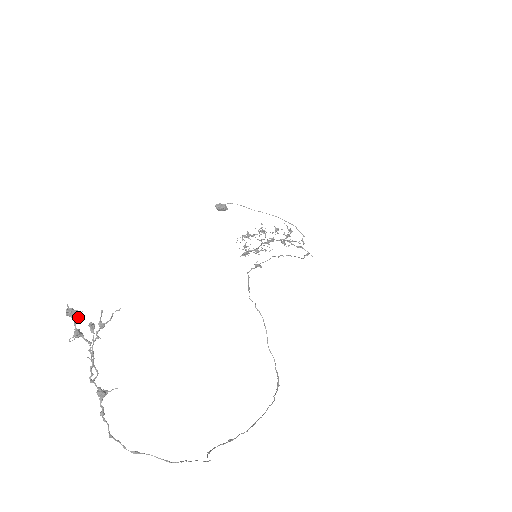
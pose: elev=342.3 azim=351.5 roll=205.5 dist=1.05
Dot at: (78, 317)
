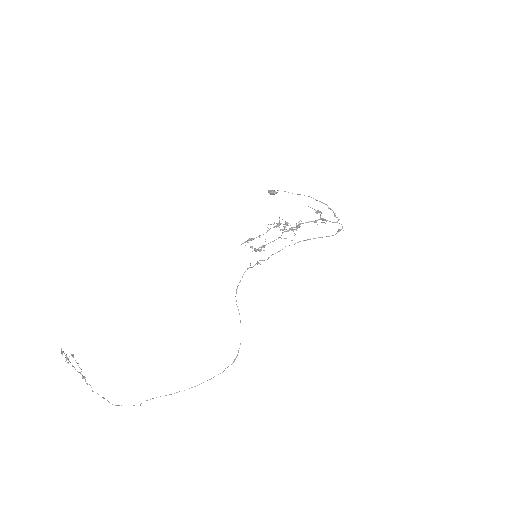
Dot at: occluded
